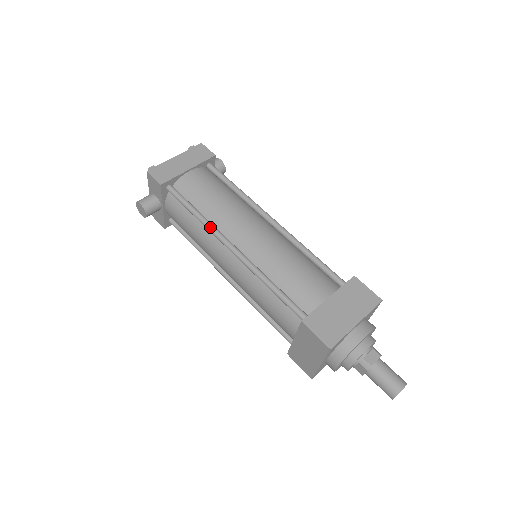
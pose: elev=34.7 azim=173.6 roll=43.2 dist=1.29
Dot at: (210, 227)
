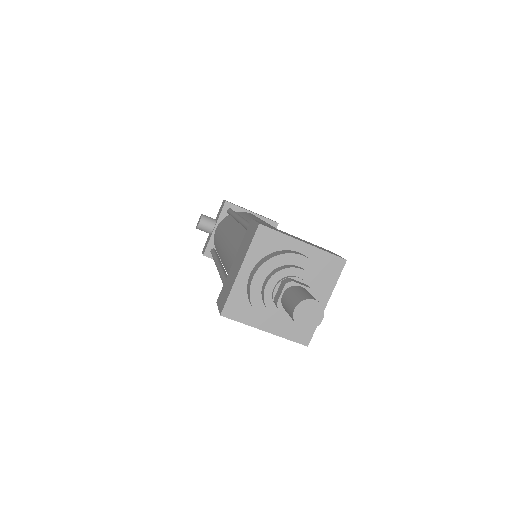
Dot at: (236, 214)
